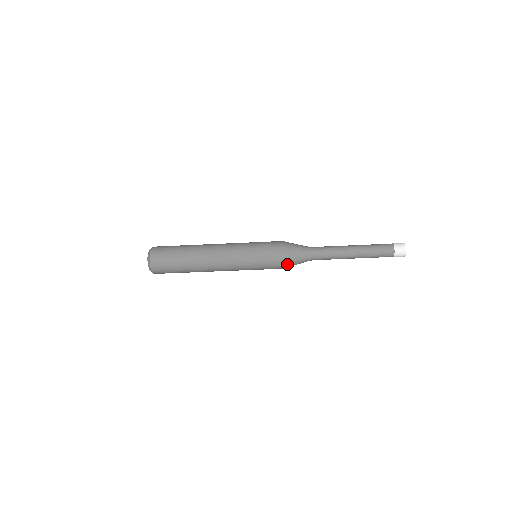
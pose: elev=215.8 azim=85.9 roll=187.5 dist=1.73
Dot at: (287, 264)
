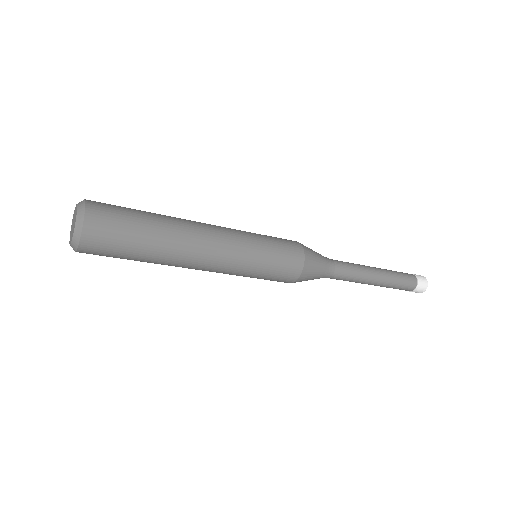
Dot at: (299, 280)
